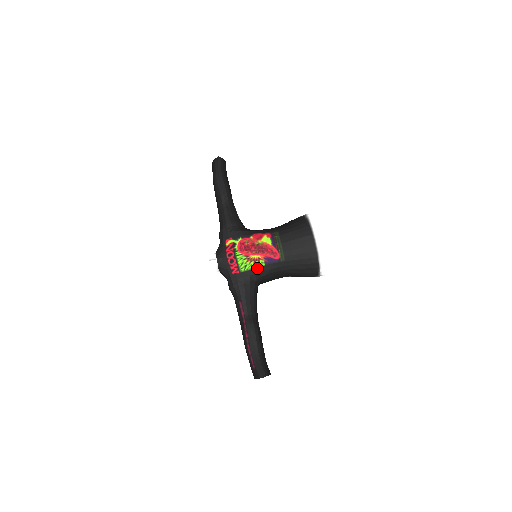
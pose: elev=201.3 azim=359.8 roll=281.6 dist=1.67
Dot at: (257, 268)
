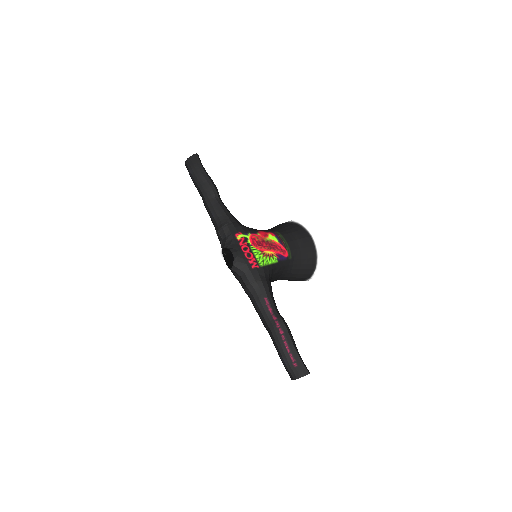
Dot at: (272, 264)
